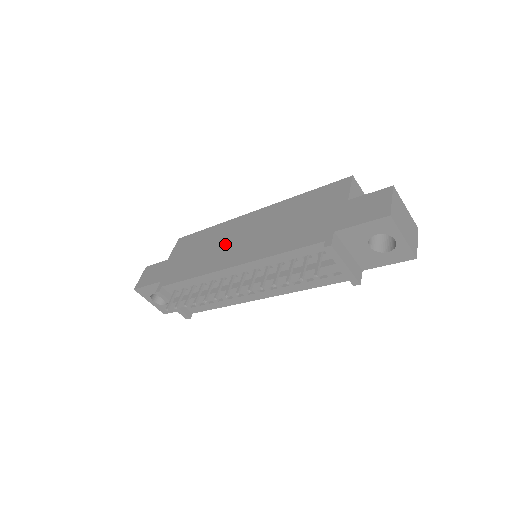
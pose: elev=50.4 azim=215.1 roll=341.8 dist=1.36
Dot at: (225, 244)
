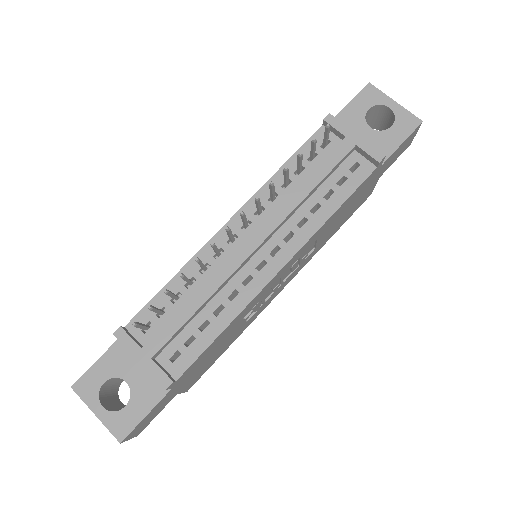
Dot at: occluded
